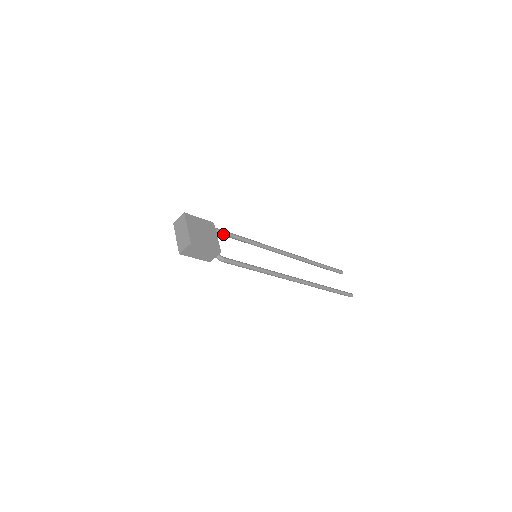
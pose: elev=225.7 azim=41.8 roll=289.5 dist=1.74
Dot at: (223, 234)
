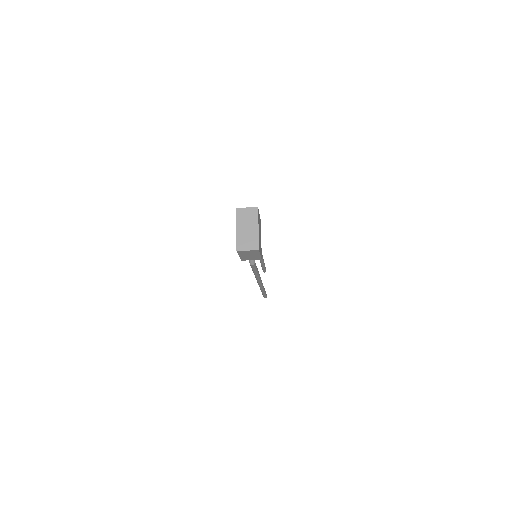
Dot at: occluded
